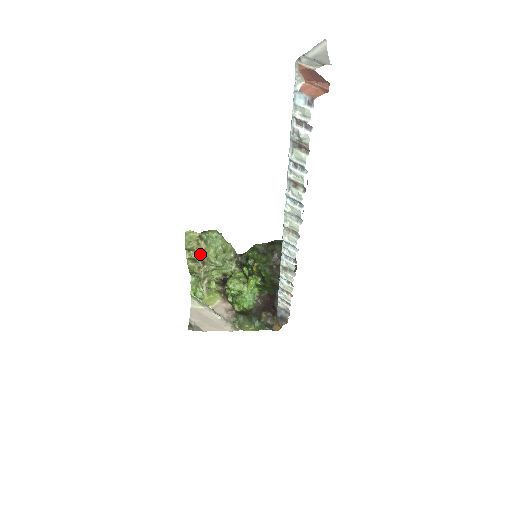
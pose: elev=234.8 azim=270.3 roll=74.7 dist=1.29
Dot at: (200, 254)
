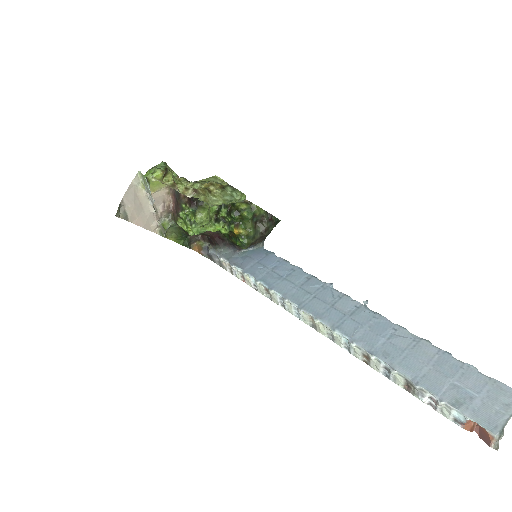
Dot at: (203, 188)
